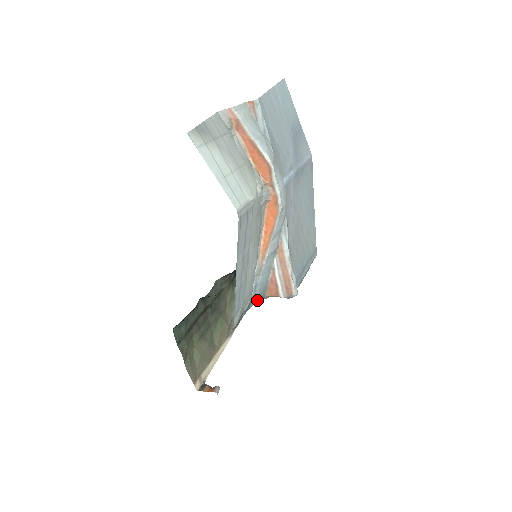
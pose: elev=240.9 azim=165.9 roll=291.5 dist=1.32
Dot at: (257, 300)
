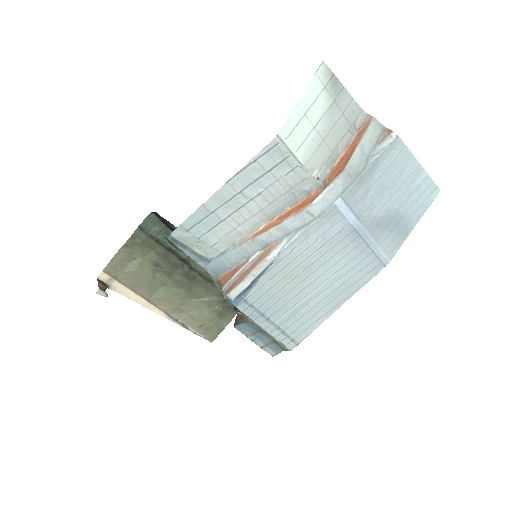
Dot at: (210, 268)
